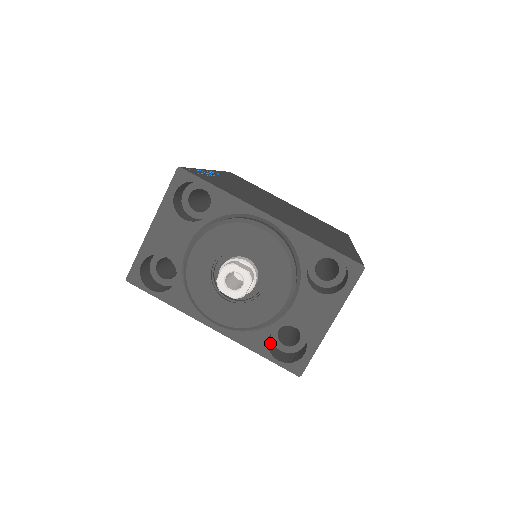
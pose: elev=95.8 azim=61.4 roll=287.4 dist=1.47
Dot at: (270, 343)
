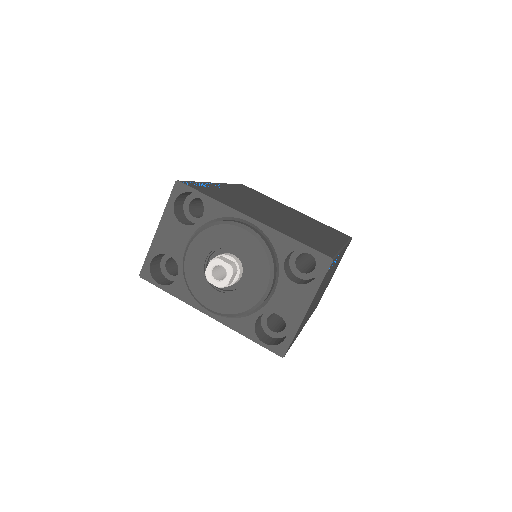
Dot at: (259, 329)
